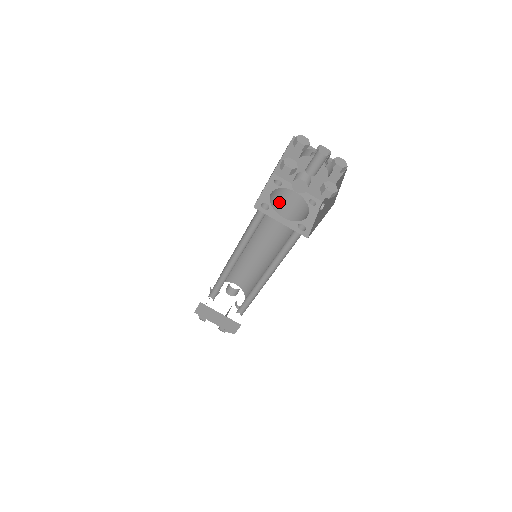
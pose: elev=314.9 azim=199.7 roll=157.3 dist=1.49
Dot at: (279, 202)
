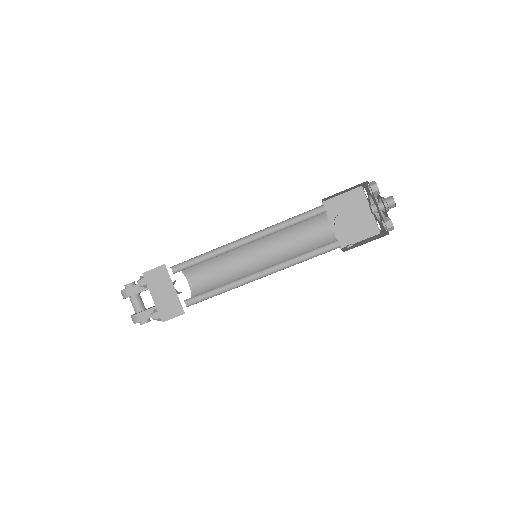
Dot at: (311, 225)
